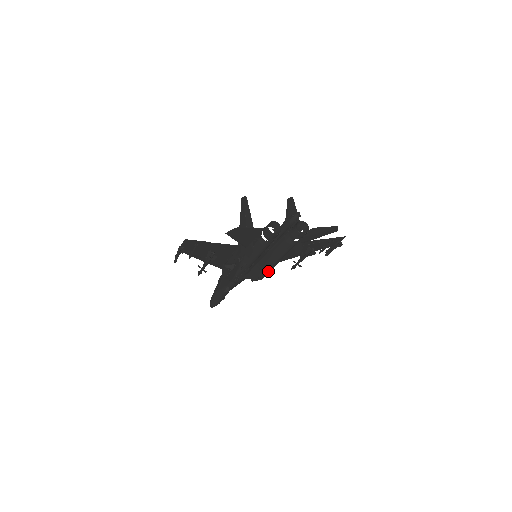
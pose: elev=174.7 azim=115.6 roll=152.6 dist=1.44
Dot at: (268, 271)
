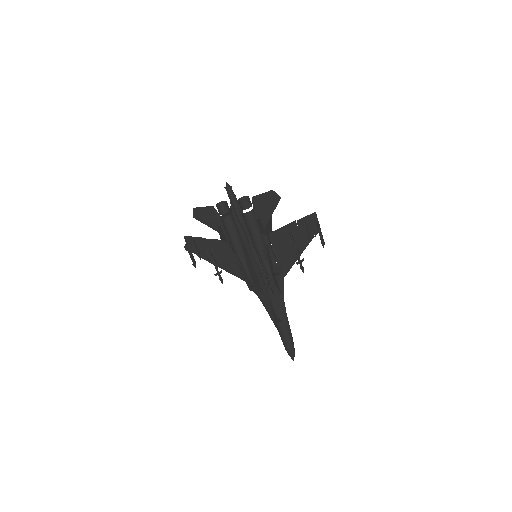
Dot at: (261, 264)
